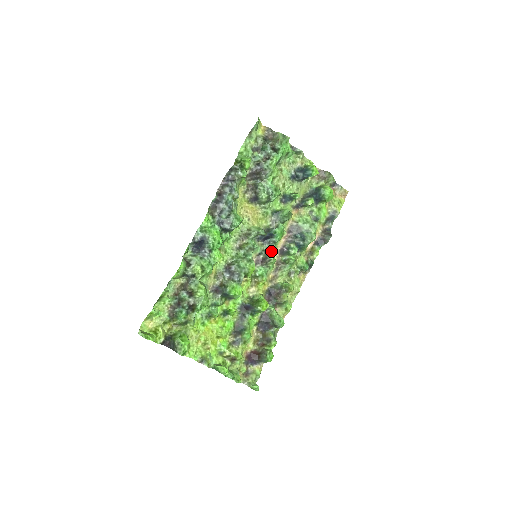
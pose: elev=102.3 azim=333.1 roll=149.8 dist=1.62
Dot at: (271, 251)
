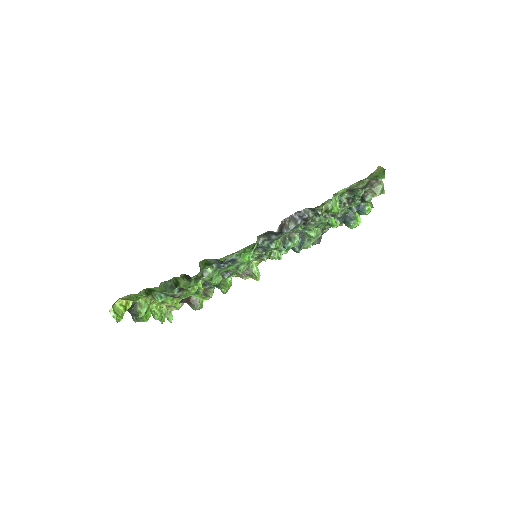
Dot at: occluded
